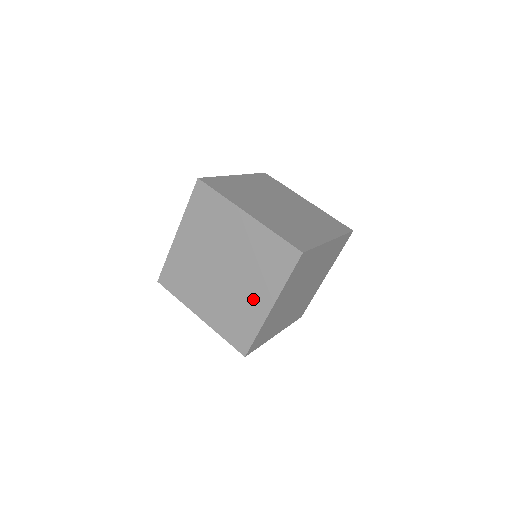
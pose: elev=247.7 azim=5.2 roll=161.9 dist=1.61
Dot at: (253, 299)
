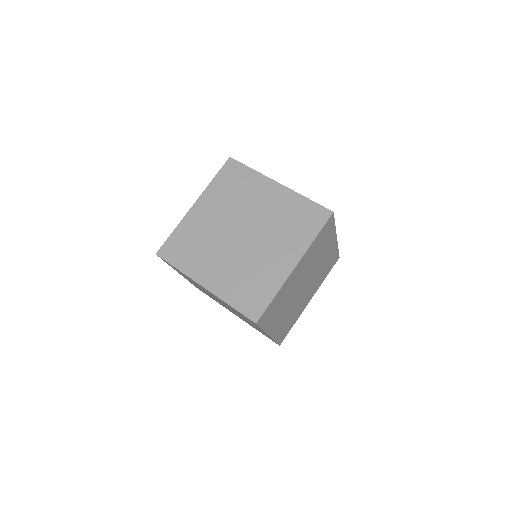
Dot at: (275, 259)
